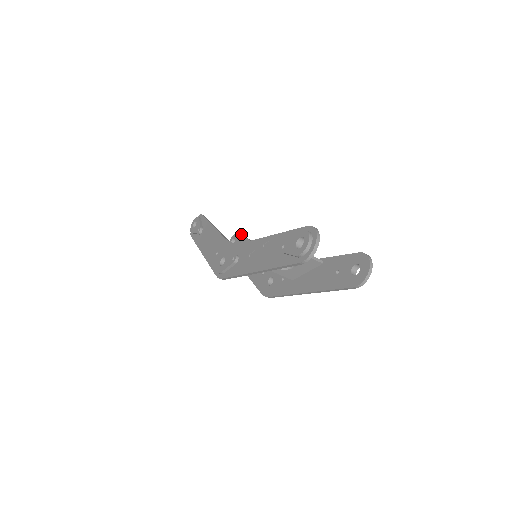
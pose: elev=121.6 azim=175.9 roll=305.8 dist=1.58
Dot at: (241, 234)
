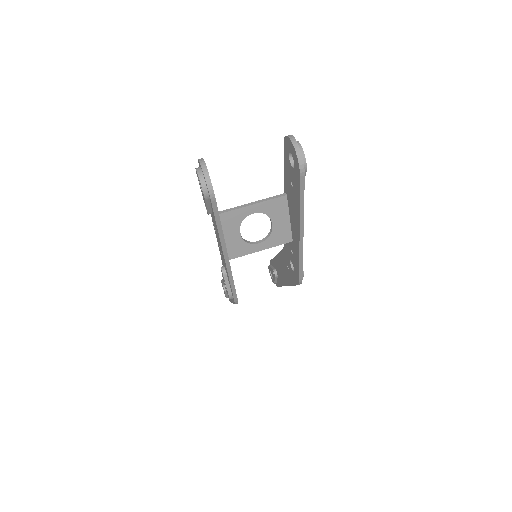
Dot at: (270, 262)
